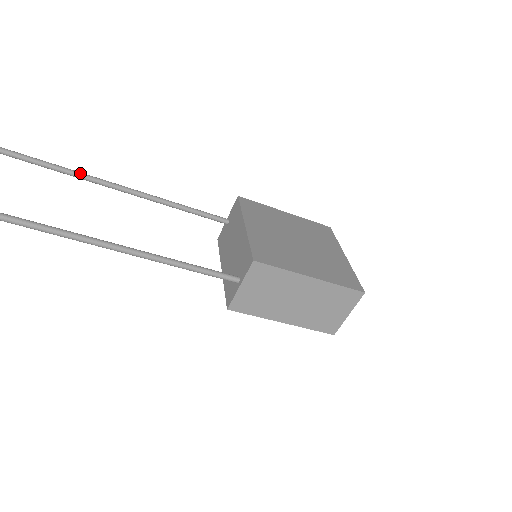
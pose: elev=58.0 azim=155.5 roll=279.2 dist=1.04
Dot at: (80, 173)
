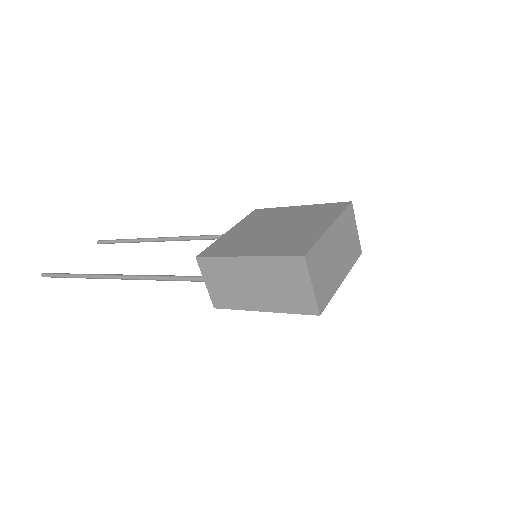
Dot at: (162, 238)
